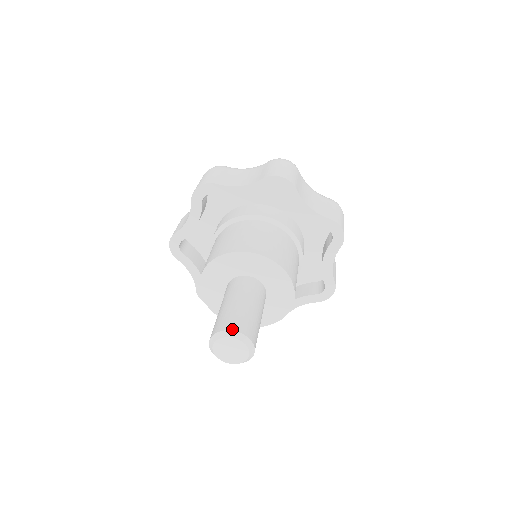
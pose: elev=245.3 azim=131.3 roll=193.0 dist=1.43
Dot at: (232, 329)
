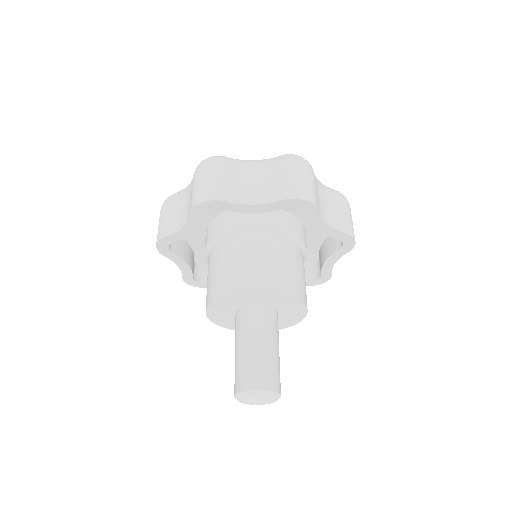
Dot at: (242, 390)
